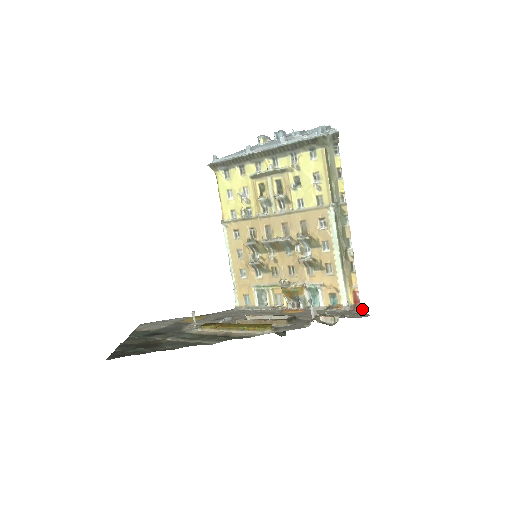
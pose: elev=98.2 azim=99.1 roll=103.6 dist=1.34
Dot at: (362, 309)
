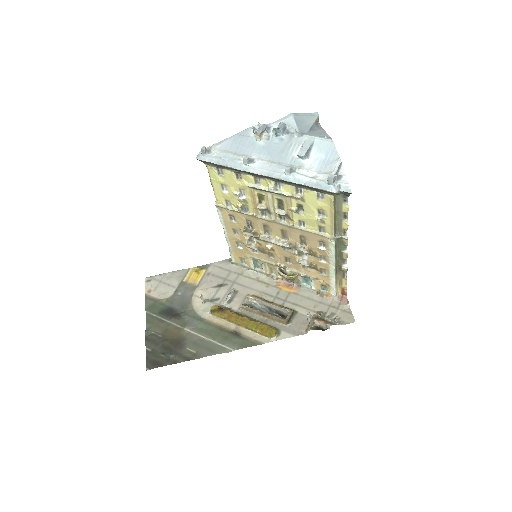
Dot at: (348, 305)
